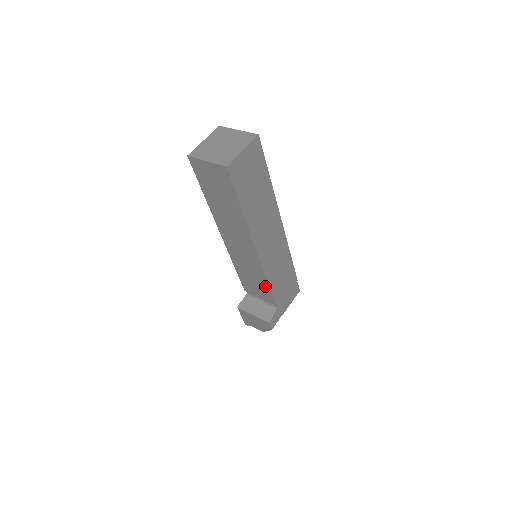
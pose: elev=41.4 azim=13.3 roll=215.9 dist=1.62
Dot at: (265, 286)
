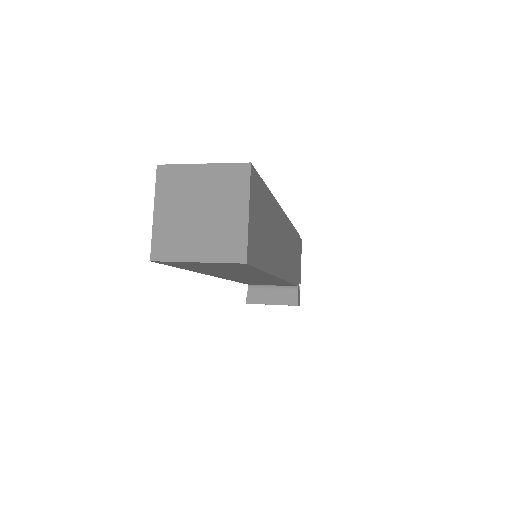
Dot at: occluded
